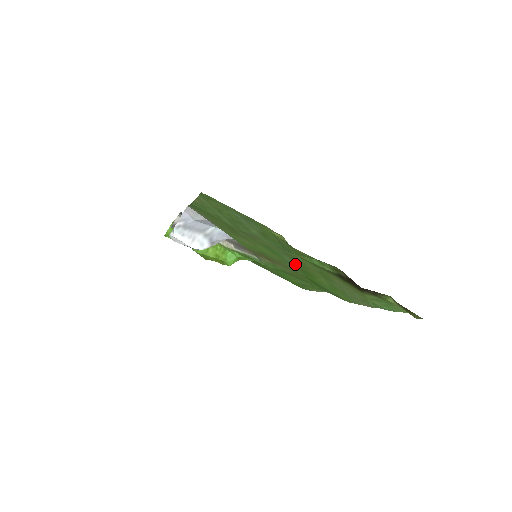
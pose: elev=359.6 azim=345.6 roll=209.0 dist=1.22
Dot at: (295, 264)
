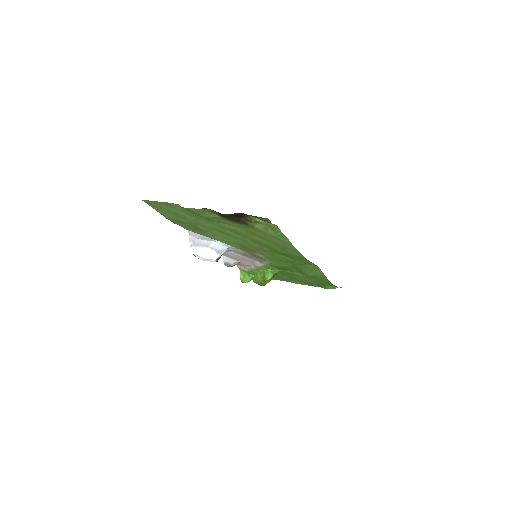
Dot at: (245, 238)
